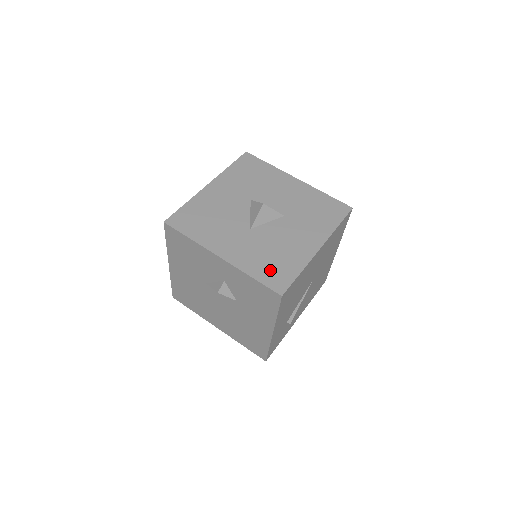
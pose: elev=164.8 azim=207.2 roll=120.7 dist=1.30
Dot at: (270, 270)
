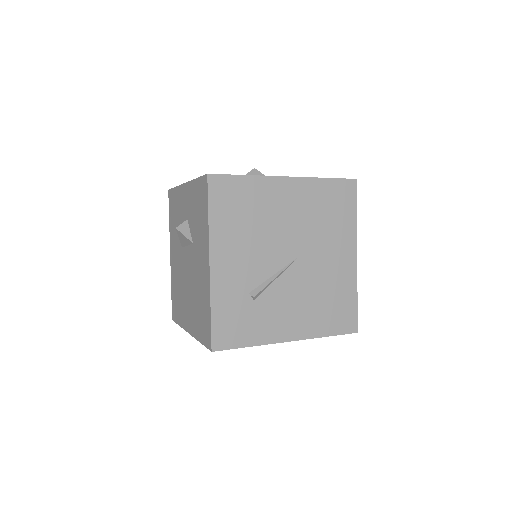
Dot at: occluded
